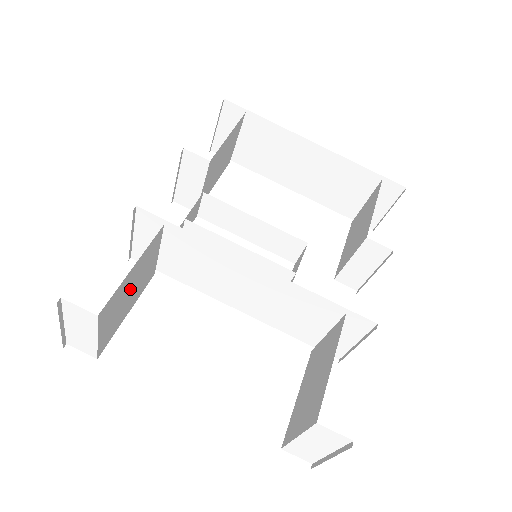
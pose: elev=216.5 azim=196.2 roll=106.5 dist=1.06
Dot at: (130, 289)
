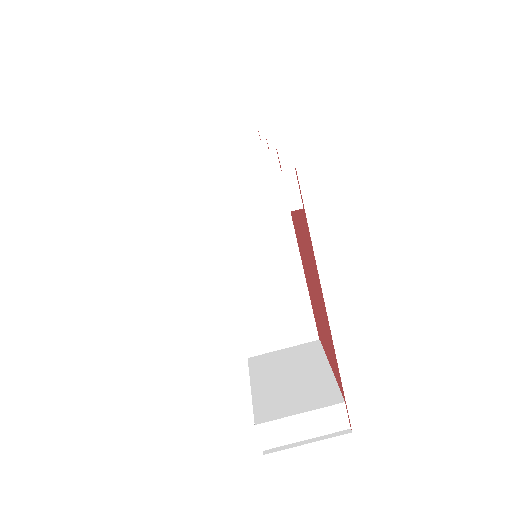
Dot at: occluded
